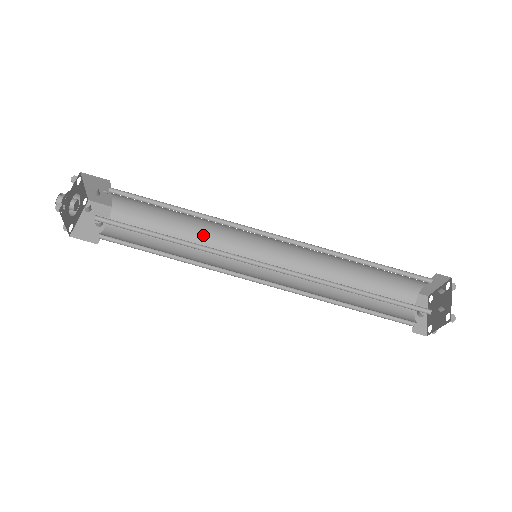
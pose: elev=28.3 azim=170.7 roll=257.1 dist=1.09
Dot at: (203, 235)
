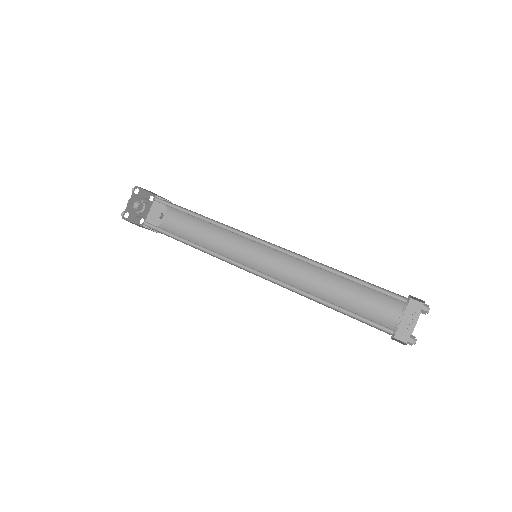
Dot at: (226, 230)
